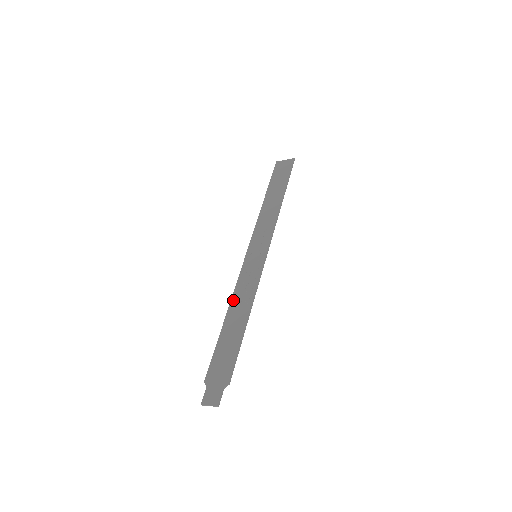
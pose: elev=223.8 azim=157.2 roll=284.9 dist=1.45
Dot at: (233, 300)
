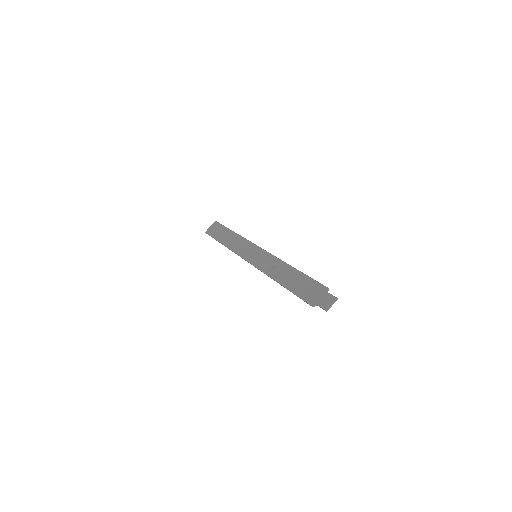
Dot at: (272, 276)
